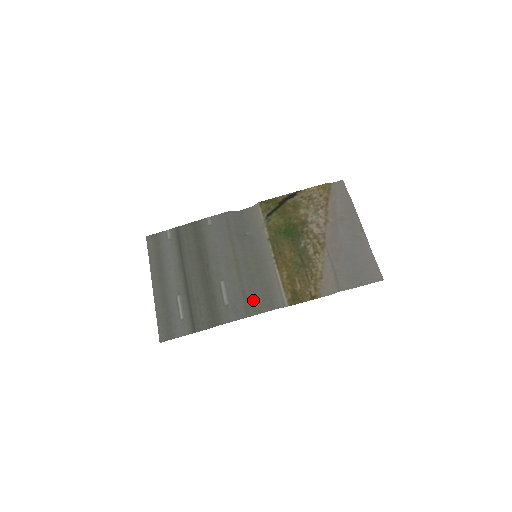
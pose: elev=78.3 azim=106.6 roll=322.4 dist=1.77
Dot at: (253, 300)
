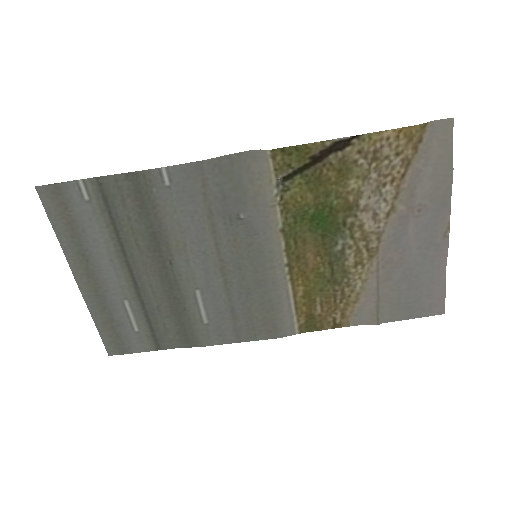
Dot at: (247, 323)
